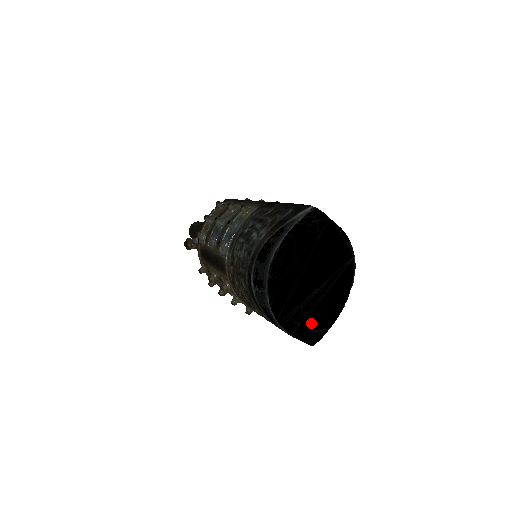
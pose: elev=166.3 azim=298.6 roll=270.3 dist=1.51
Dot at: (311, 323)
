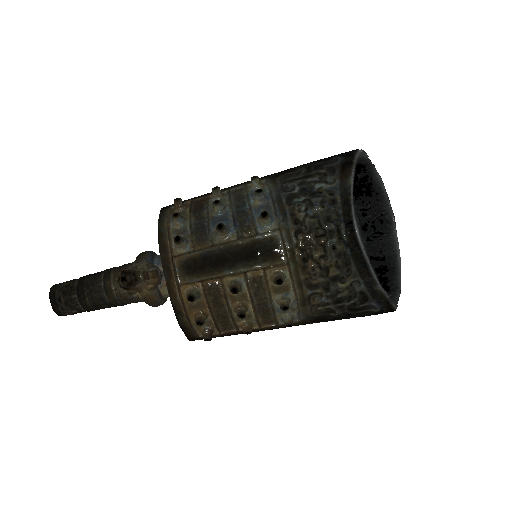
Dot at: occluded
